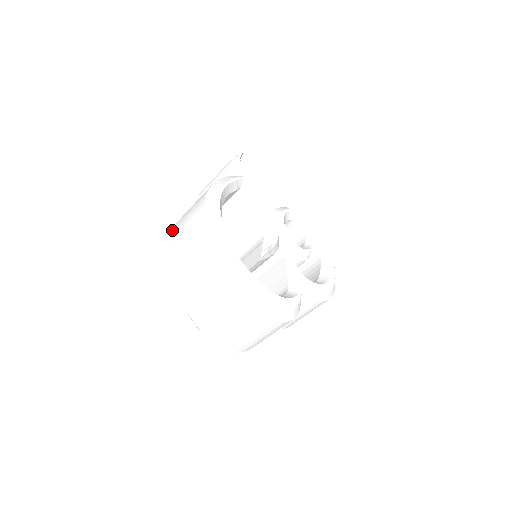
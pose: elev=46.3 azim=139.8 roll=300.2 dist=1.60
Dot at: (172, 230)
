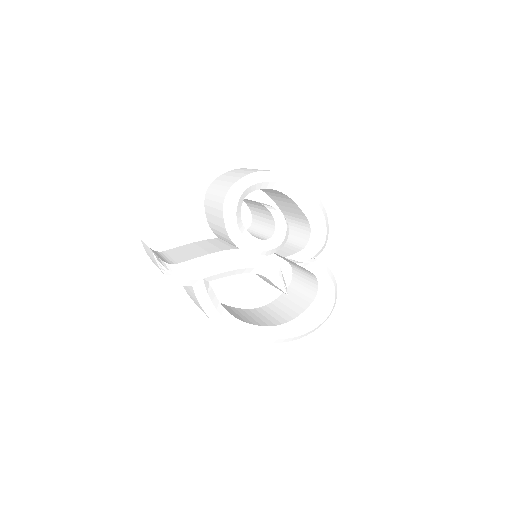
Dot at: occluded
